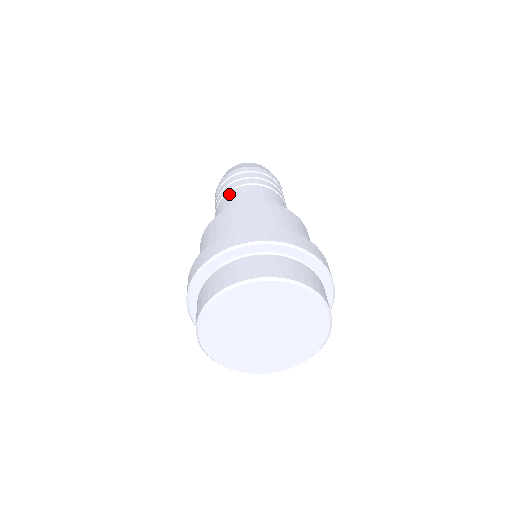
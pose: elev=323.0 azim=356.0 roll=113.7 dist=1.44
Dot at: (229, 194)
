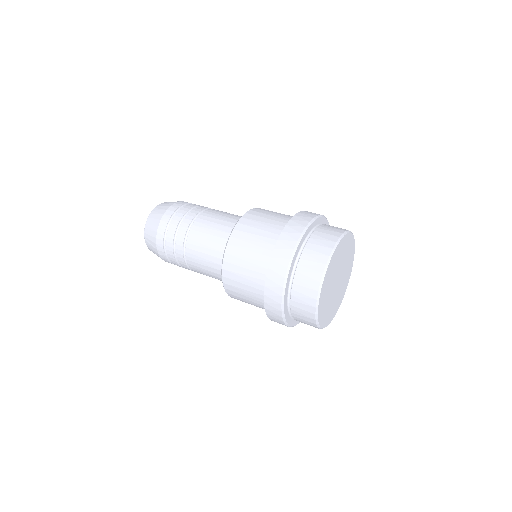
Dot at: (190, 242)
